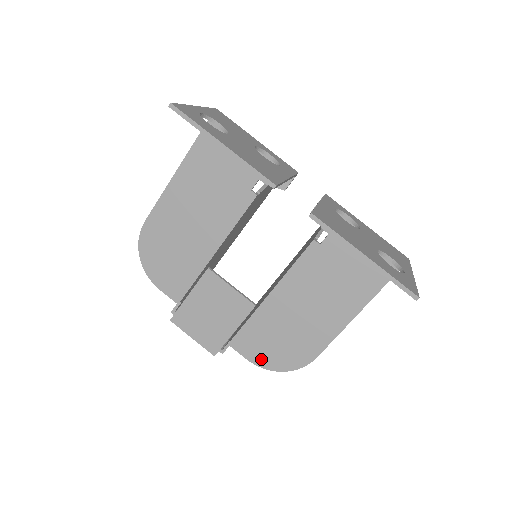
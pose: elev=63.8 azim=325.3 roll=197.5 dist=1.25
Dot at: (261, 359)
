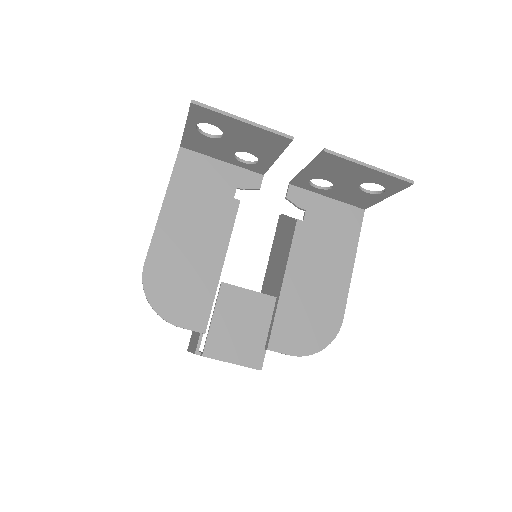
Dot at: (301, 347)
